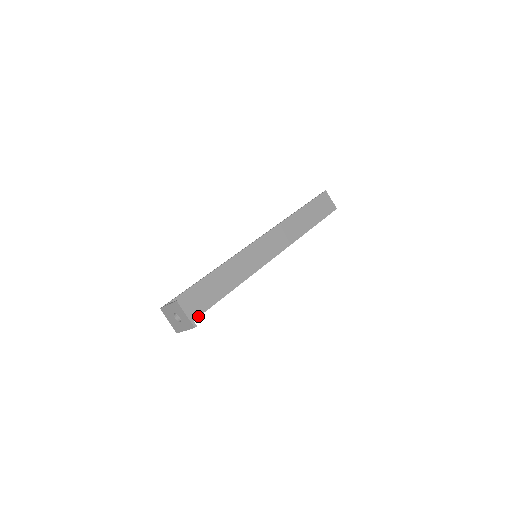
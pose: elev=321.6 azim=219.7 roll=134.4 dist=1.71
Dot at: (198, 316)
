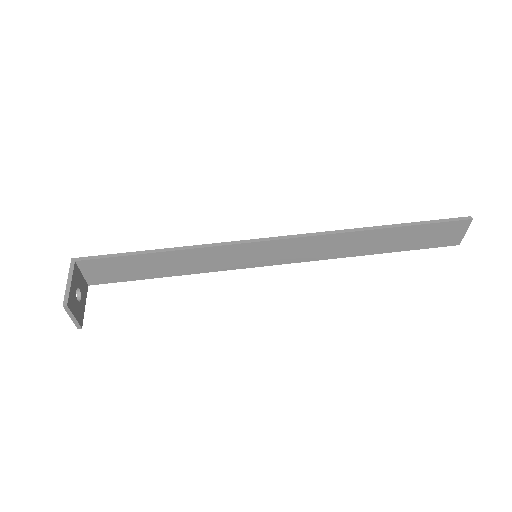
Dot at: (122, 281)
